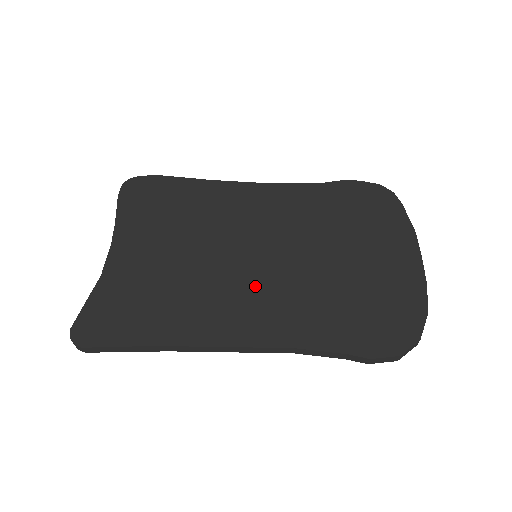
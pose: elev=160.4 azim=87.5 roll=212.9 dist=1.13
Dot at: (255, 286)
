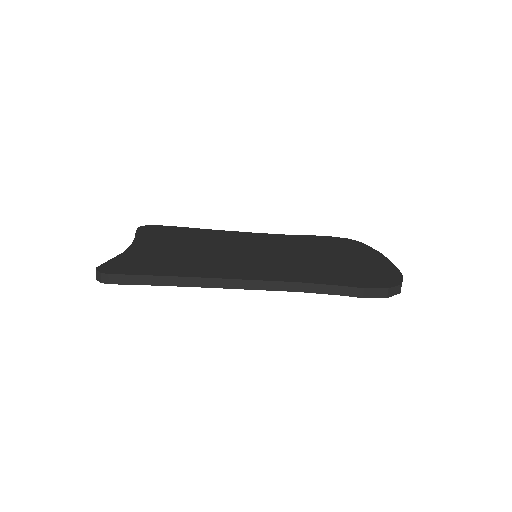
Dot at: (259, 261)
